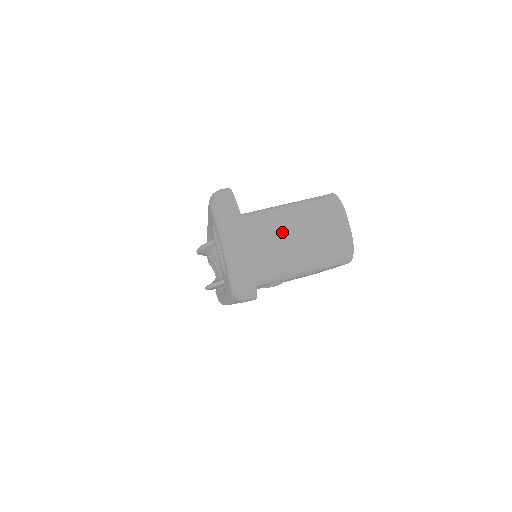
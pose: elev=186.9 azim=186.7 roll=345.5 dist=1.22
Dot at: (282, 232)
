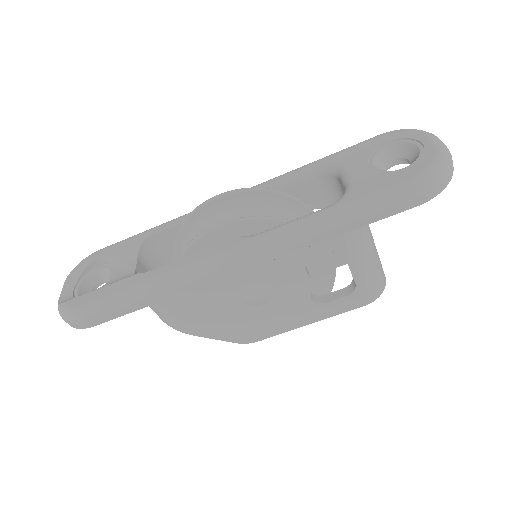
Dot at: occluded
